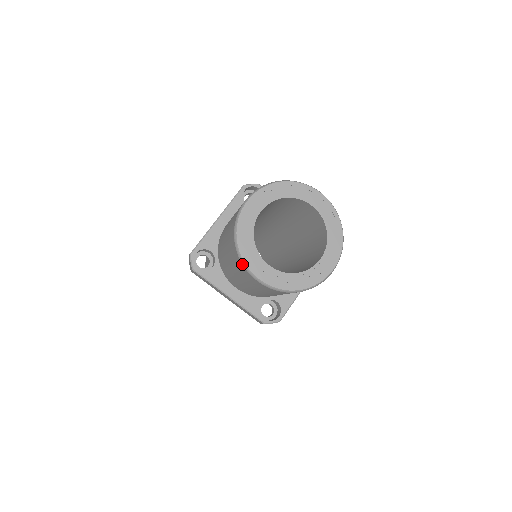
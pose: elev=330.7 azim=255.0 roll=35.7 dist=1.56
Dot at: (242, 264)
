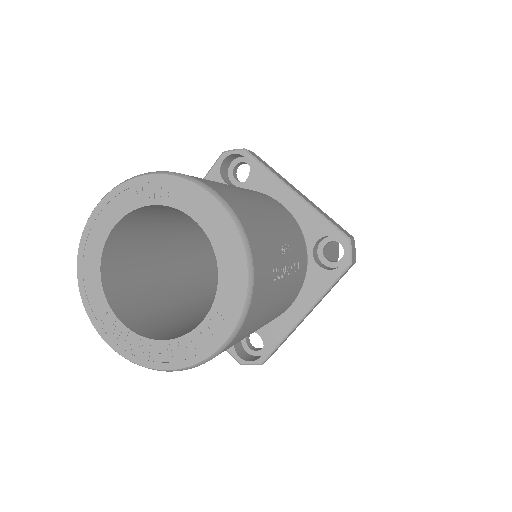
Dot at: (88, 312)
